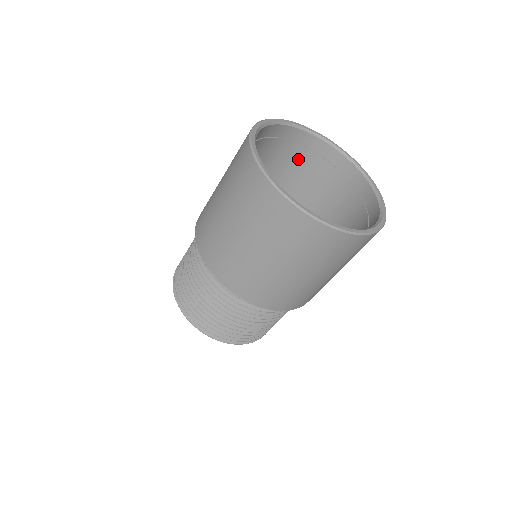
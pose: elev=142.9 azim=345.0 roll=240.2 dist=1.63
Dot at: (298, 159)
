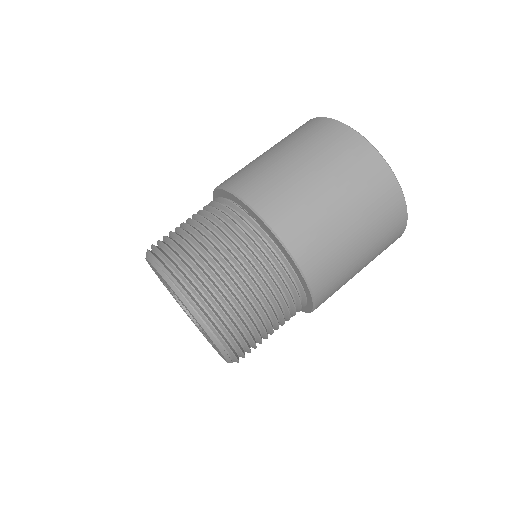
Dot at: occluded
